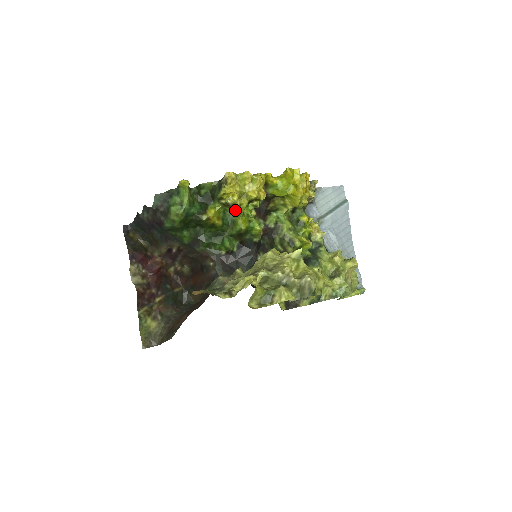
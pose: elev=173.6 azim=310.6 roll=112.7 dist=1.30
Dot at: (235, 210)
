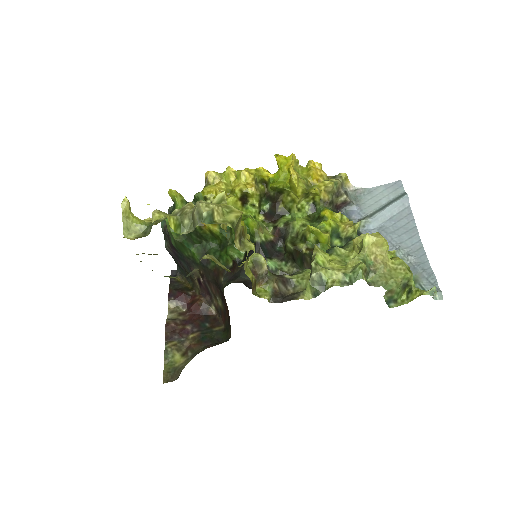
Dot at: occluded
